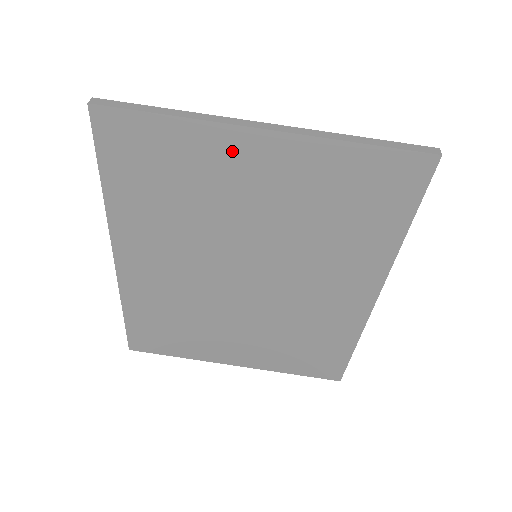
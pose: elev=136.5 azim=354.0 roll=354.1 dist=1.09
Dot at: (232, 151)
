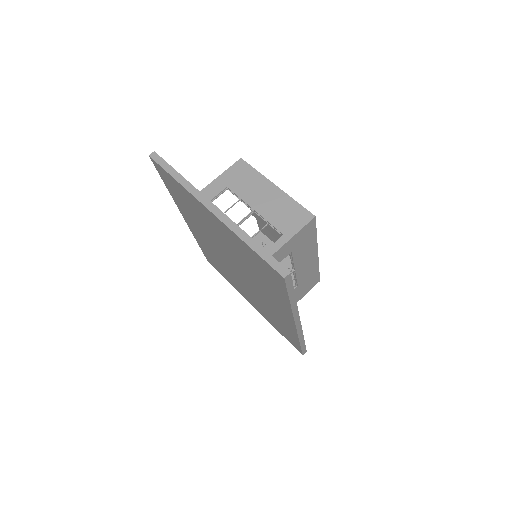
Dot at: (203, 210)
